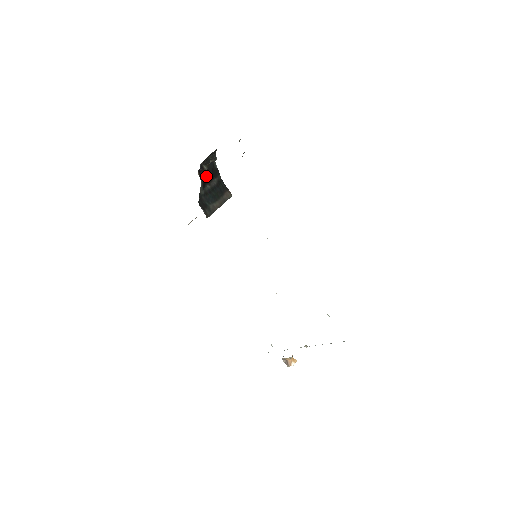
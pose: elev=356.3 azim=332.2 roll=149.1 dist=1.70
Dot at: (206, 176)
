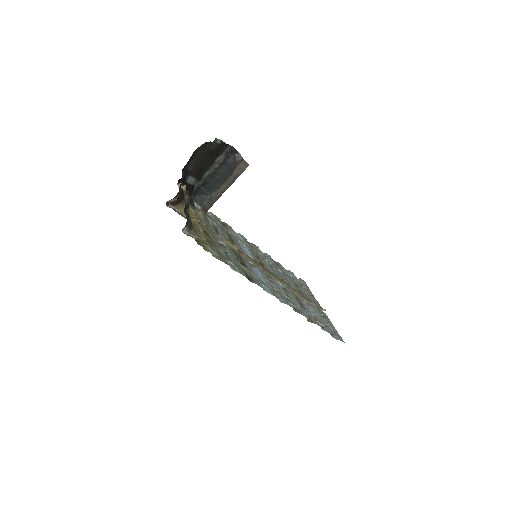
Dot at: (201, 165)
